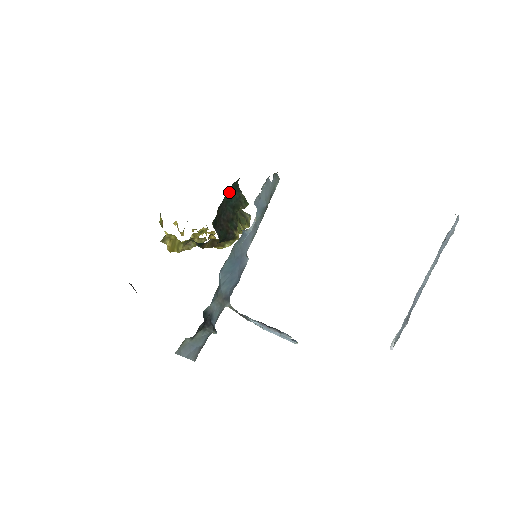
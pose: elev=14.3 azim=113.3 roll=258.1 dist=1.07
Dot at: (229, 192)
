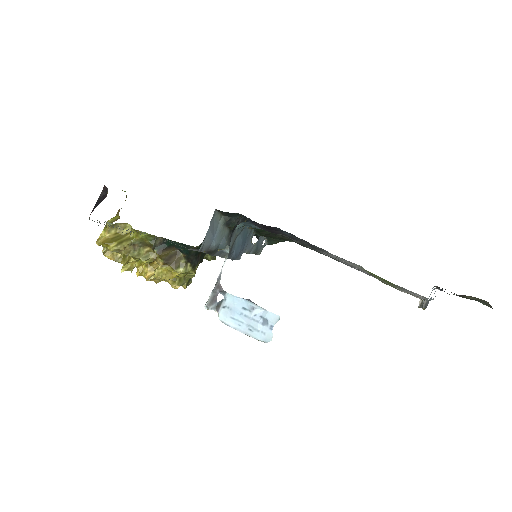
Dot at: occluded
